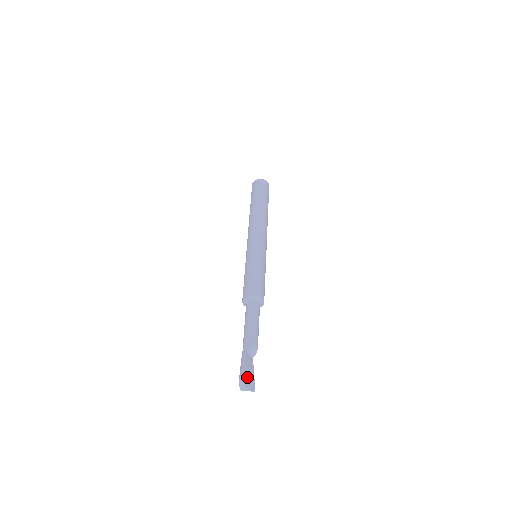
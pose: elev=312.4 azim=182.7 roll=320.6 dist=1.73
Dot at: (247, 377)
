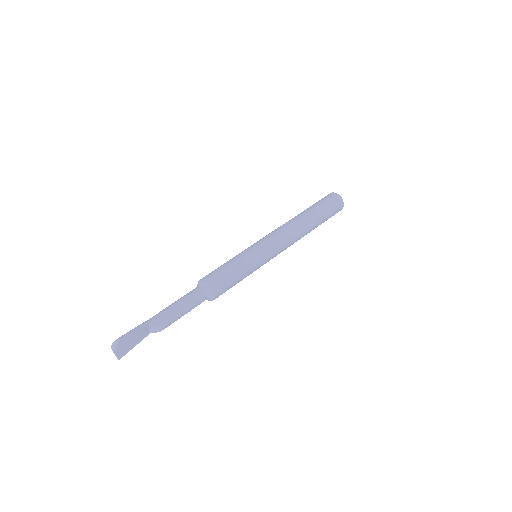
Dot at: (125, 344)
